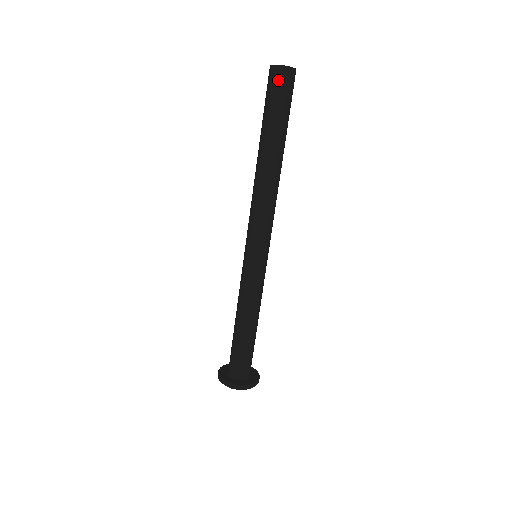
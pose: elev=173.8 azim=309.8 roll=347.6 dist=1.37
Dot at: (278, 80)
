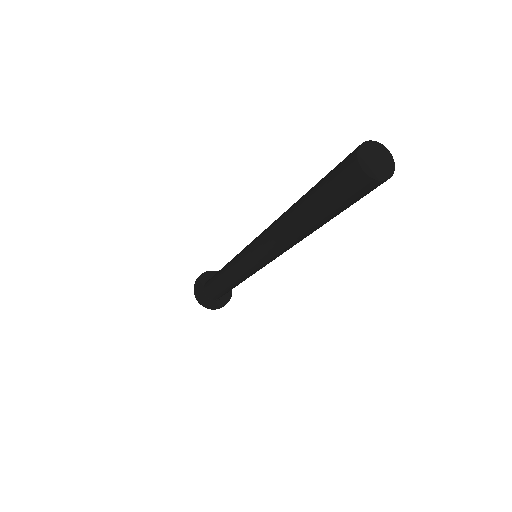
Dot at: (370, 190)
